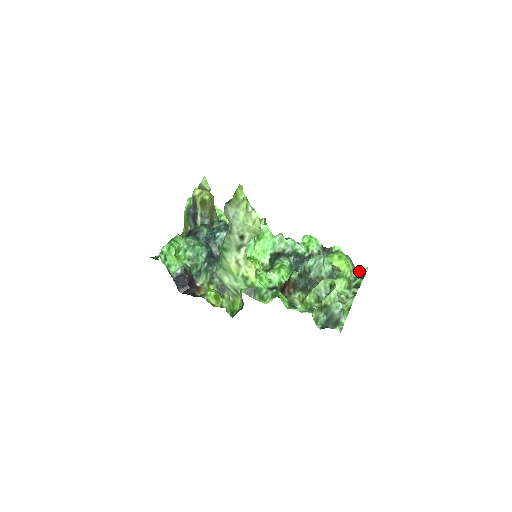
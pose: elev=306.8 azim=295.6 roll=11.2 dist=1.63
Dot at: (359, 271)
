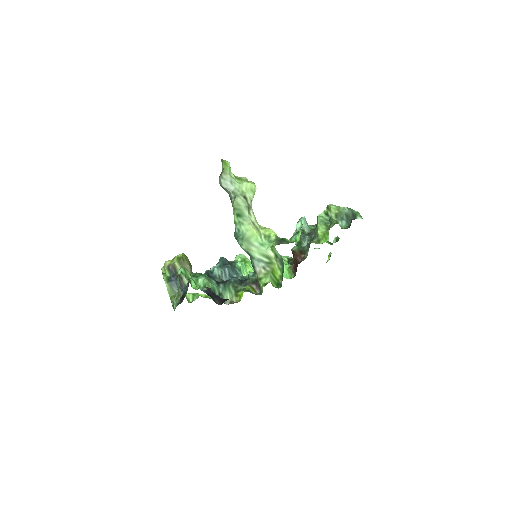
Dot at: (327, 261)
